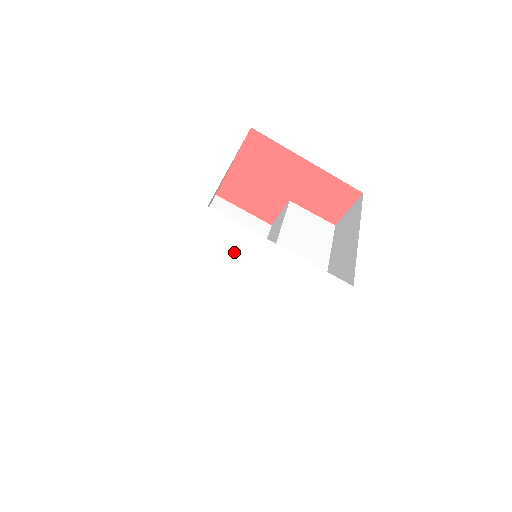
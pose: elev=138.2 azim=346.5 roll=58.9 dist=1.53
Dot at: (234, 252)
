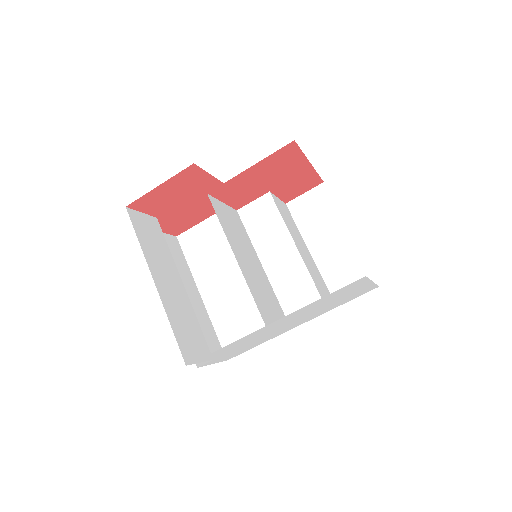
Dot at: (341, 294)
